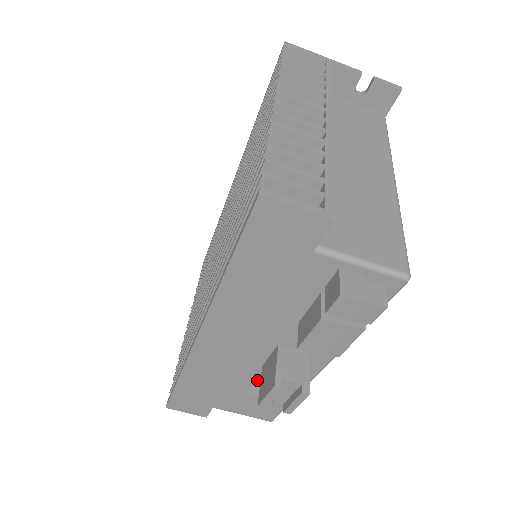
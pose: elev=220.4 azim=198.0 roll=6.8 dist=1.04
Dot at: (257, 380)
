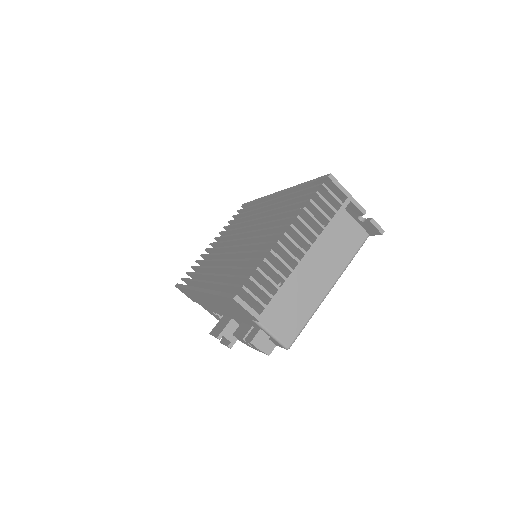
Dot at: (220, 315)
